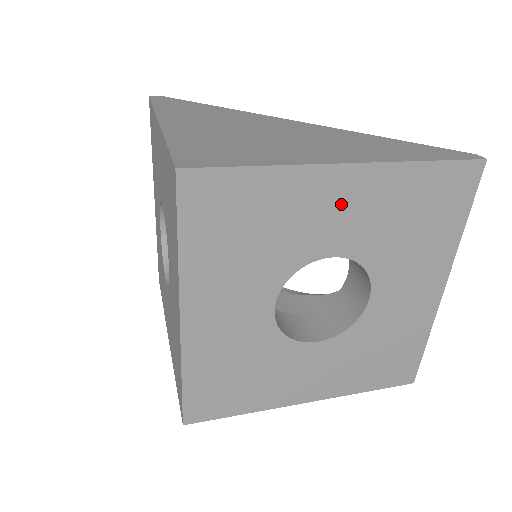
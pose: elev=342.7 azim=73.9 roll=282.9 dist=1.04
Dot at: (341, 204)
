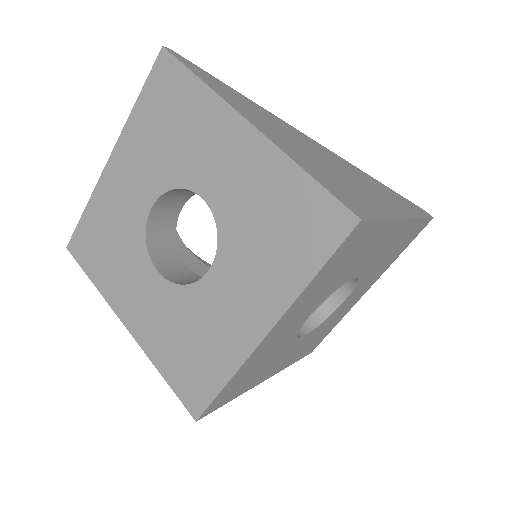
Dot at: (384, 244)
